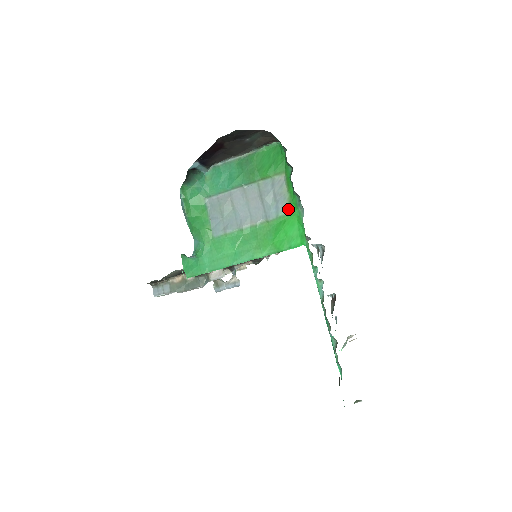
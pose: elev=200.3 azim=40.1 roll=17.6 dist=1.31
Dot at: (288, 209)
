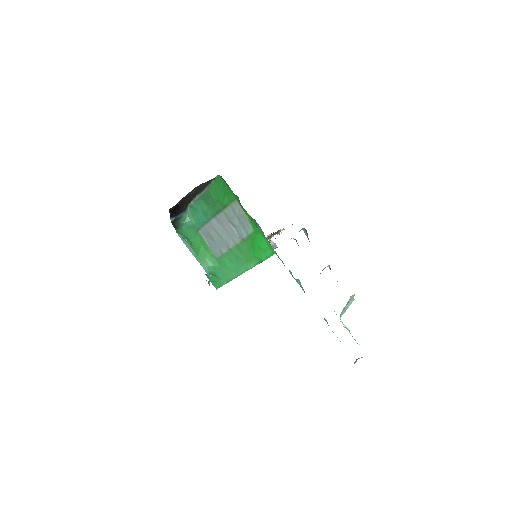
Dot at: (252, 228)
